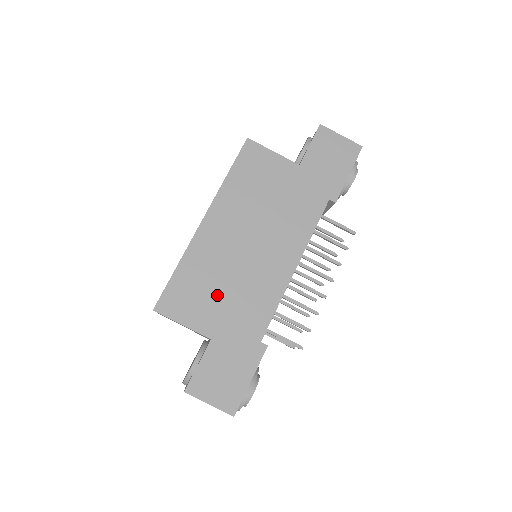
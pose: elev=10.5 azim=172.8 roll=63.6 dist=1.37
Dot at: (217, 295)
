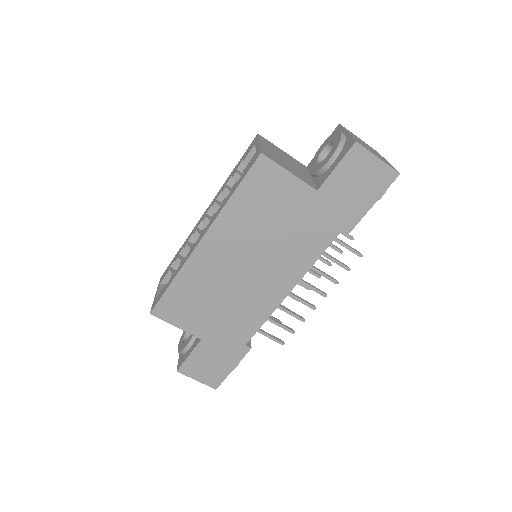
Dot at: (210, 307)
